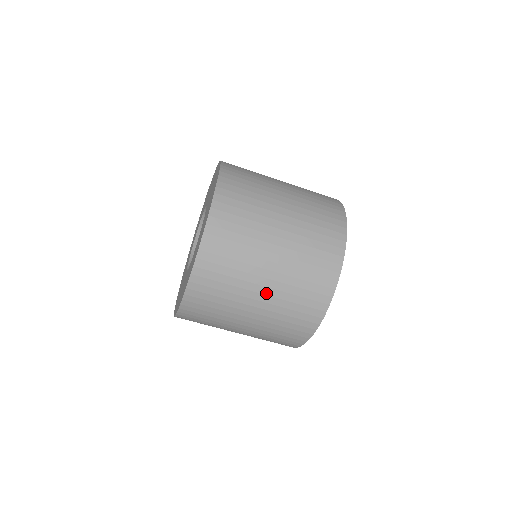
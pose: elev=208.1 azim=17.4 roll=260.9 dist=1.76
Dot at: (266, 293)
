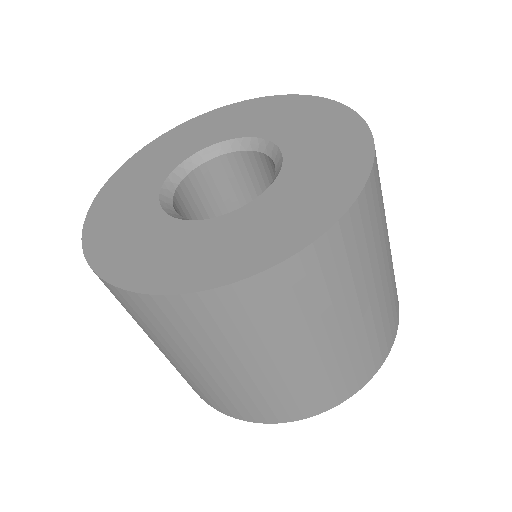
Dot at: (280, 367)
